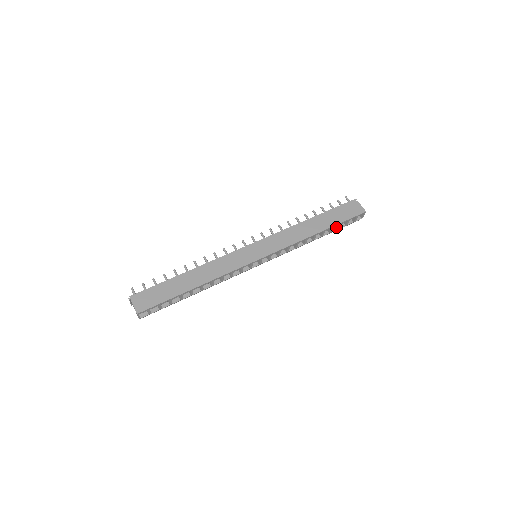
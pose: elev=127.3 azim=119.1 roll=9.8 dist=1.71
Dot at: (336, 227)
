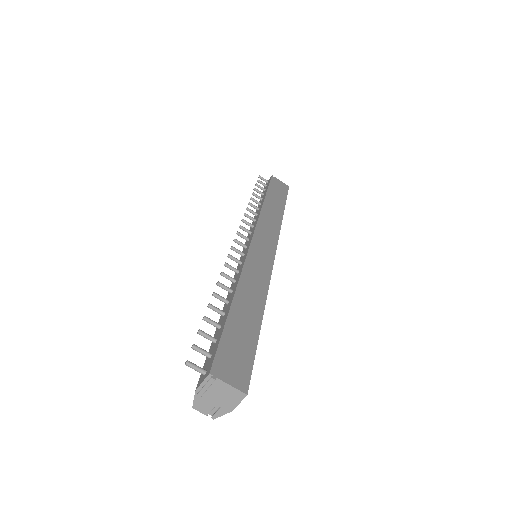
Dot at: occluded
